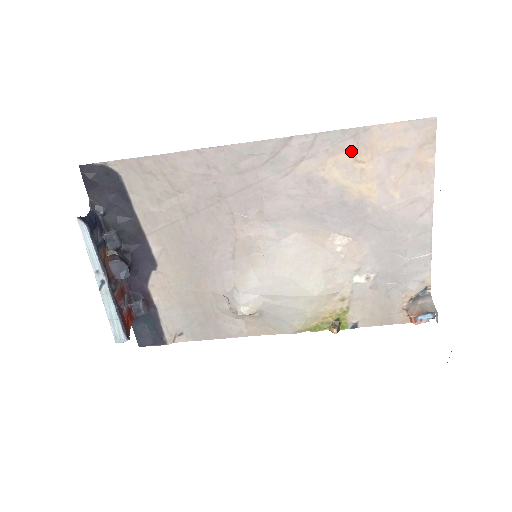
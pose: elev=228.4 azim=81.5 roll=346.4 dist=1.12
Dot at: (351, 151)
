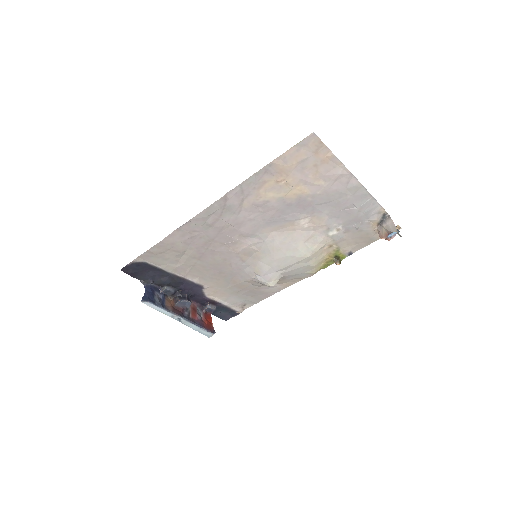
Dot at: (270, 180)
